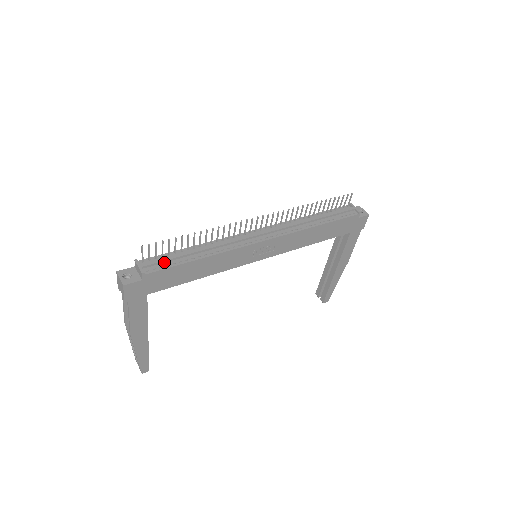
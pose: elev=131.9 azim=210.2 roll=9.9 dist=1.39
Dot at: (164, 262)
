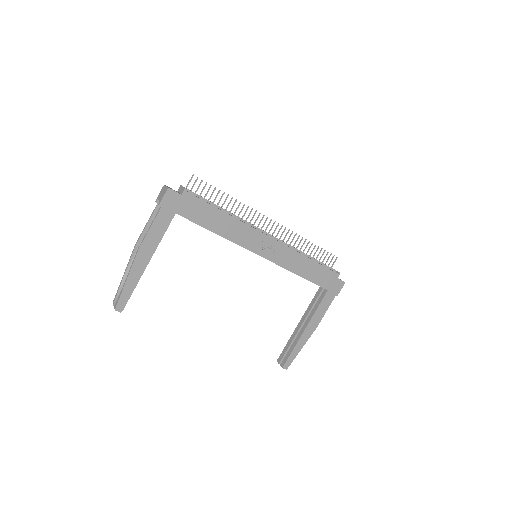
Dot at: (200, 198)
